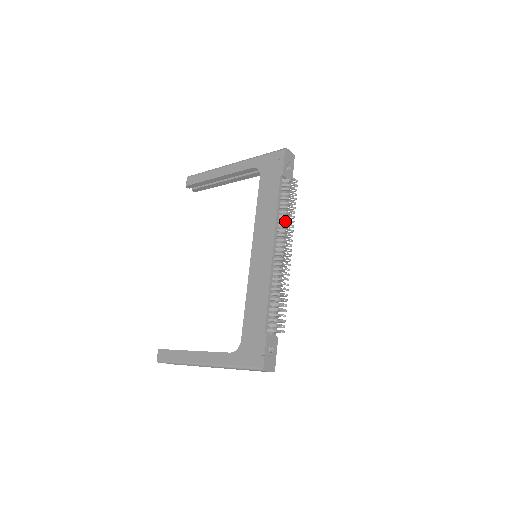
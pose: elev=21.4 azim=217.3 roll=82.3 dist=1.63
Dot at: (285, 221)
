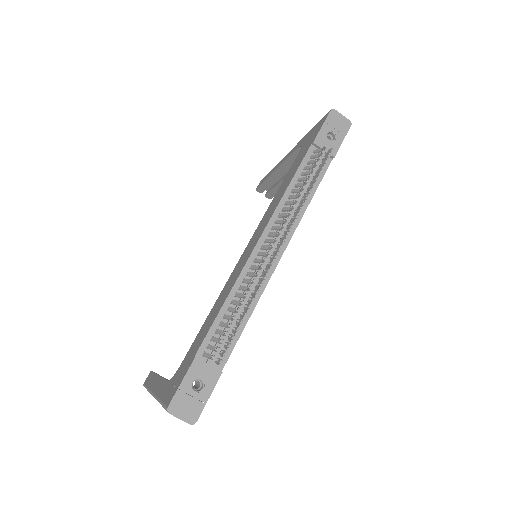
Dot at: (292, 202)
